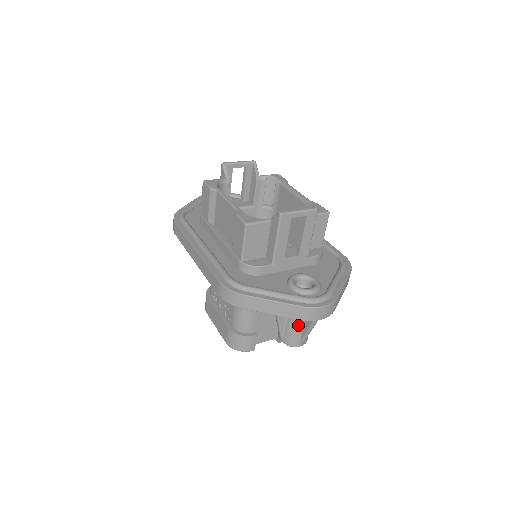
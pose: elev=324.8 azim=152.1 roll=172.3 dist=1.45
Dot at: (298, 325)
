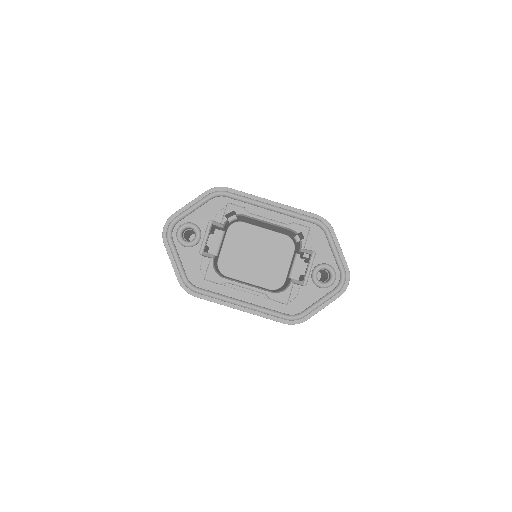
Dot at: occluded
